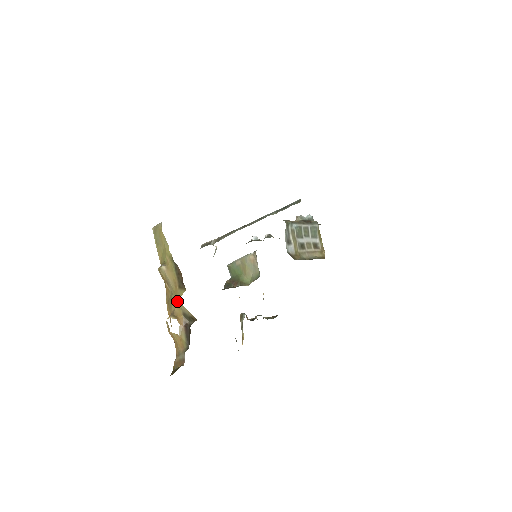
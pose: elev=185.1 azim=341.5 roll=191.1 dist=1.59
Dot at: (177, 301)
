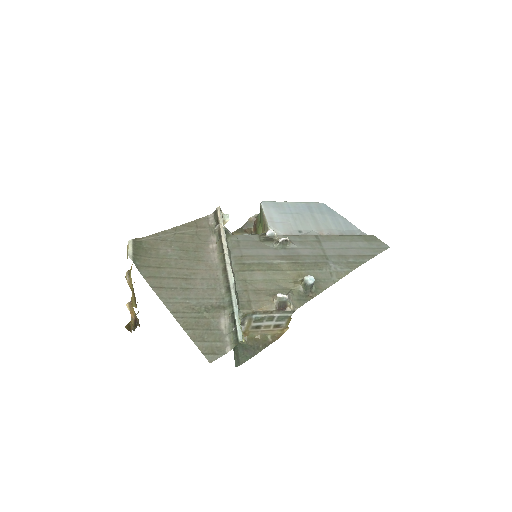
Dot at: (132, 305)
